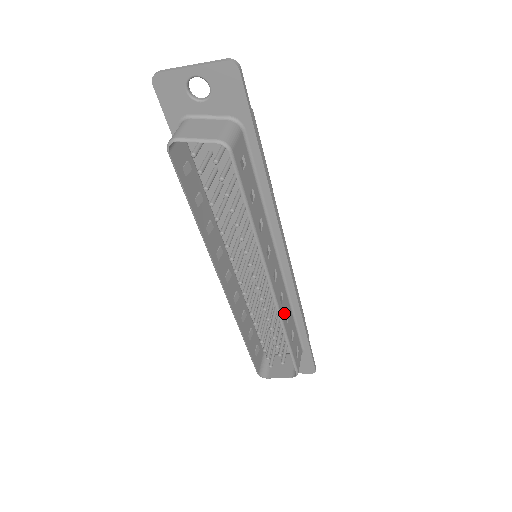
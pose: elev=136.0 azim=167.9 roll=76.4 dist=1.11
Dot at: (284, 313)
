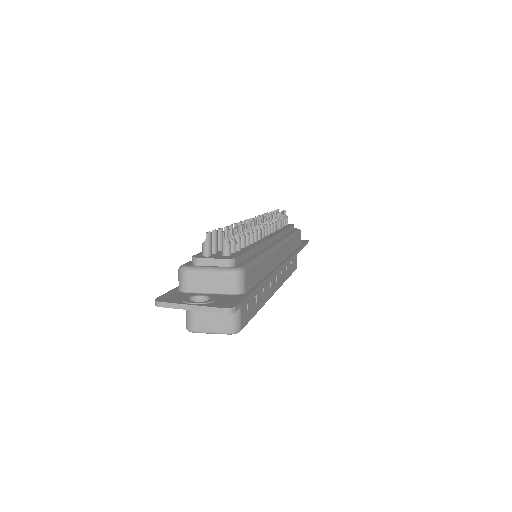
Dot at: (284, 275)
